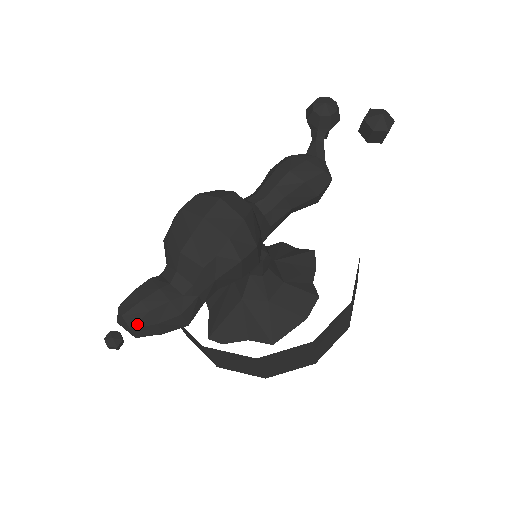
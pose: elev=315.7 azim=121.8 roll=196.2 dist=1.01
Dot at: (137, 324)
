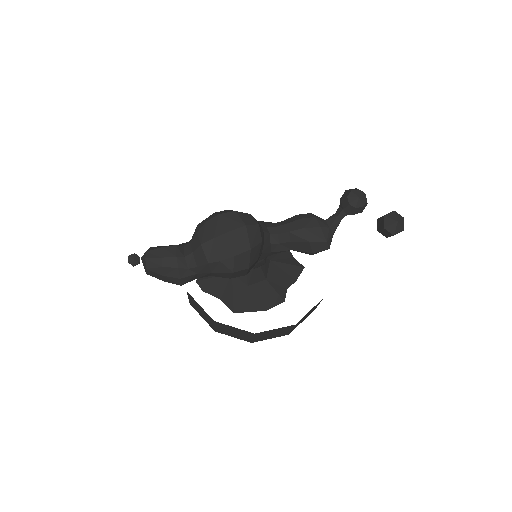
Dot at: (151, 269)
